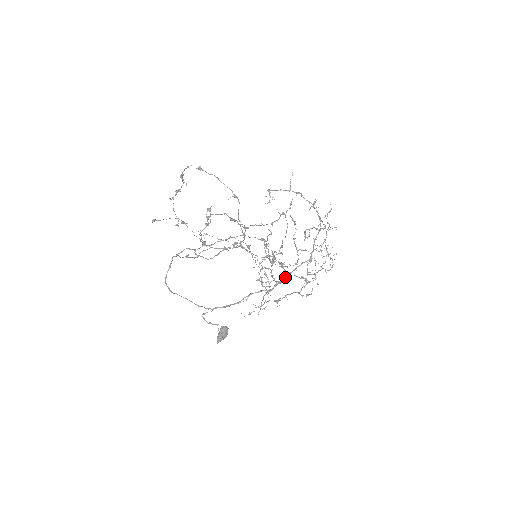
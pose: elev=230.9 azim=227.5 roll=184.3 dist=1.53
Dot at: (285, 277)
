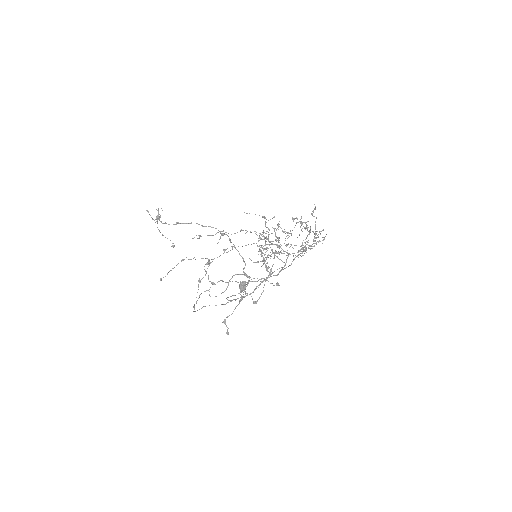
Dot at: occluded
